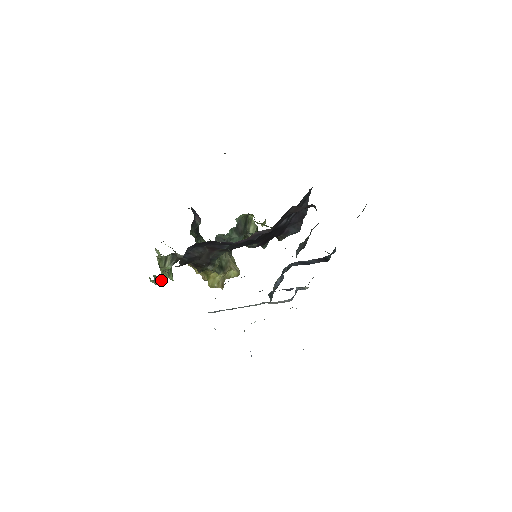
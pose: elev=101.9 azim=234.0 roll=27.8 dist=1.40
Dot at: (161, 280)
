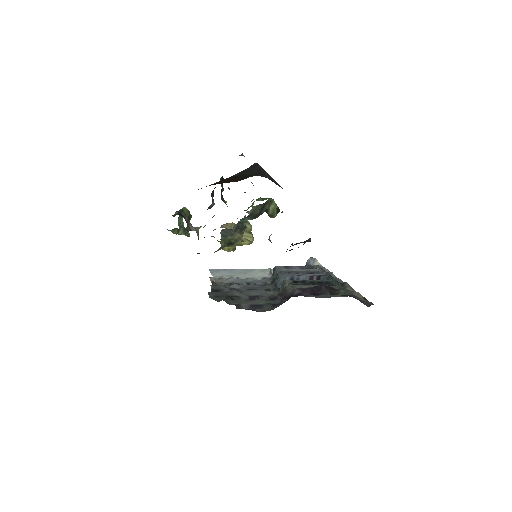
Dot at: (179, 234)
